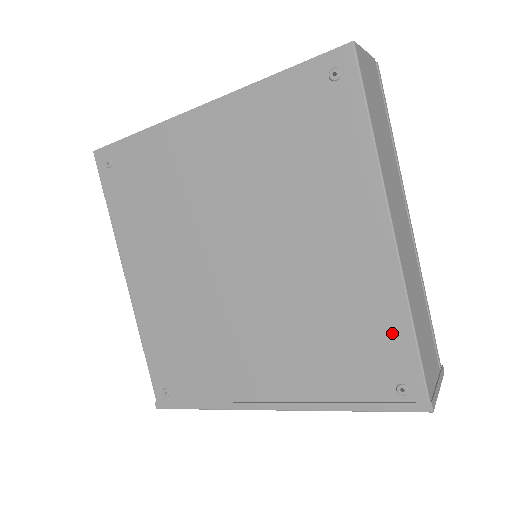
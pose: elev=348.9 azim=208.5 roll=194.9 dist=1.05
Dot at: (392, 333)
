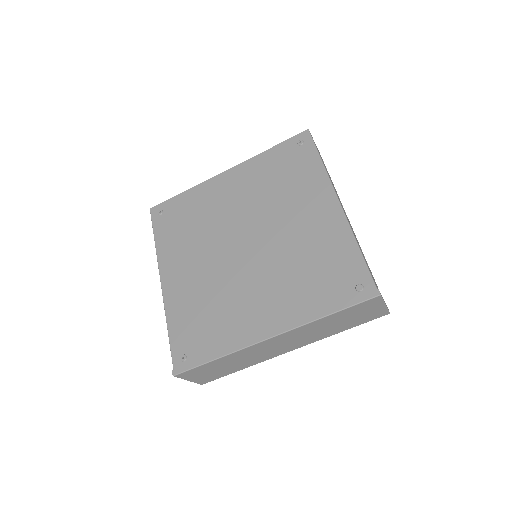
Dot at: (347, 255)
